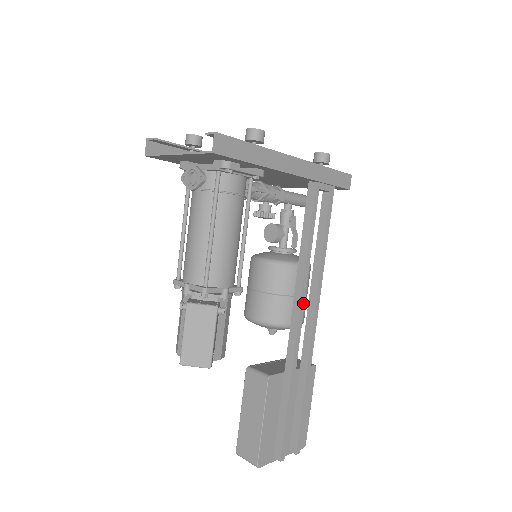
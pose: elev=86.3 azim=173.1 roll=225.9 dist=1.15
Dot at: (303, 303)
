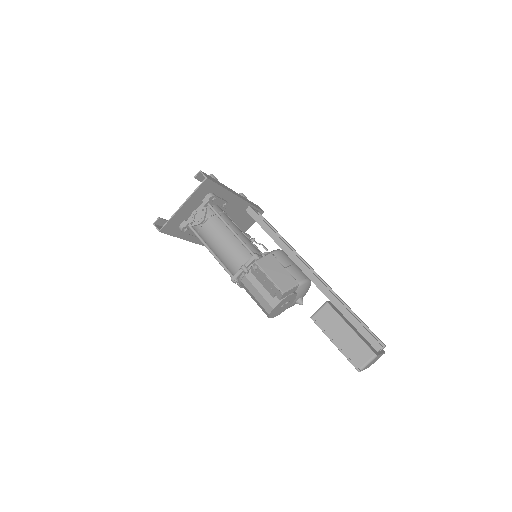
Dot at: (301, 260)
